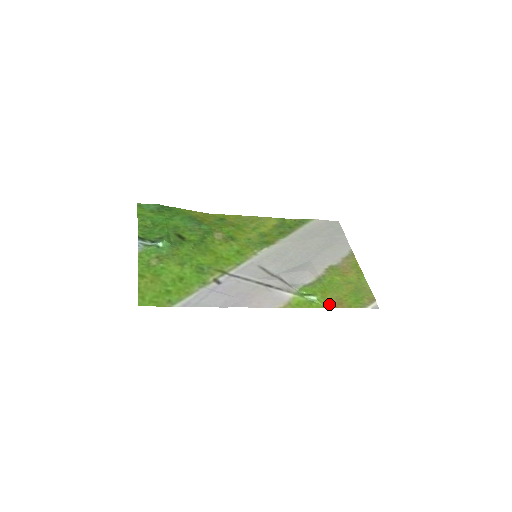
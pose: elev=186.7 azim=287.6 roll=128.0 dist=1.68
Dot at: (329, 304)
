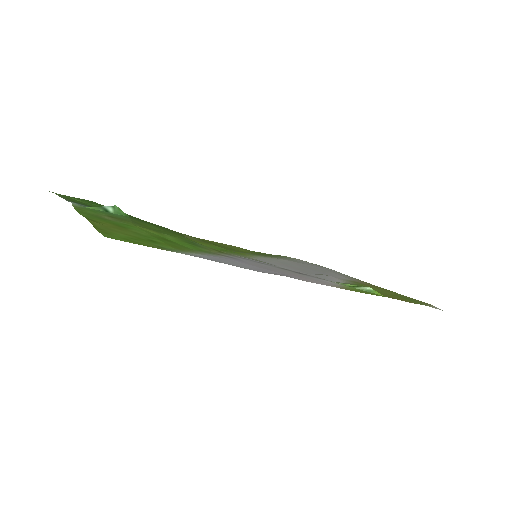
Dot at: (391, 297)
